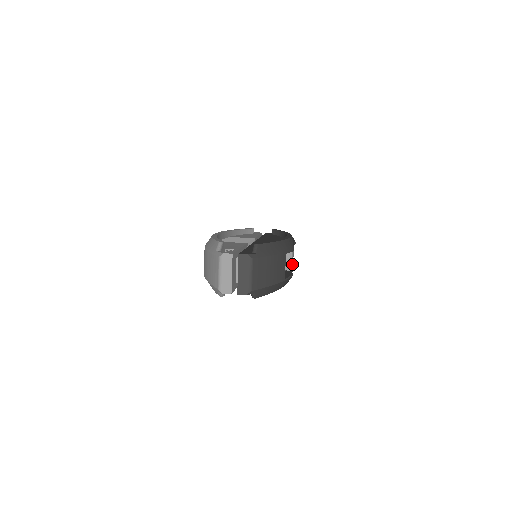
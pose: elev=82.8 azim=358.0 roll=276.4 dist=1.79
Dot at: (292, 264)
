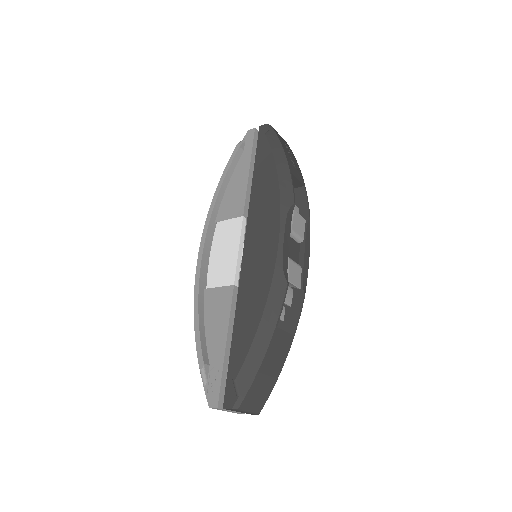
Dot at: (305, 221)
